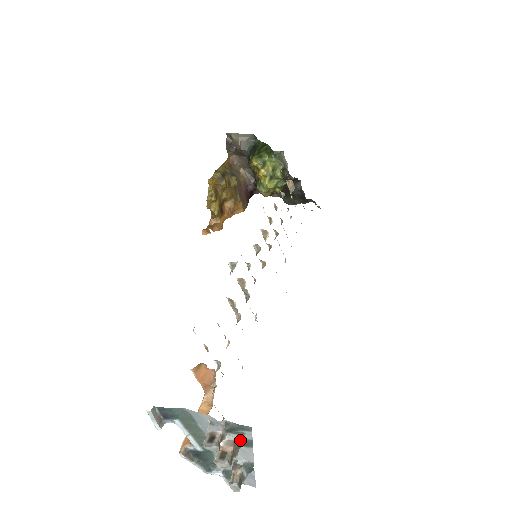
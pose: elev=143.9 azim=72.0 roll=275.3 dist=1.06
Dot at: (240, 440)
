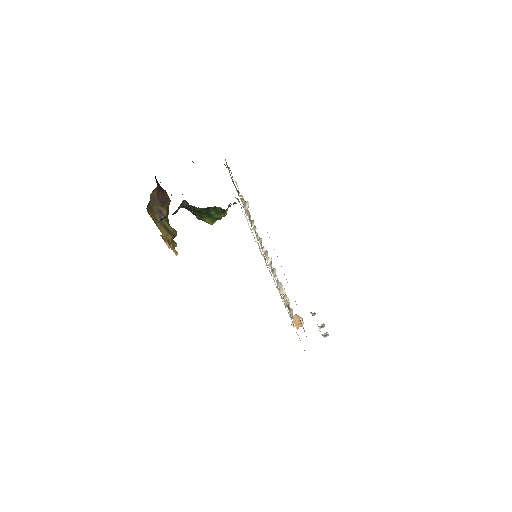
Dot at: occluded
